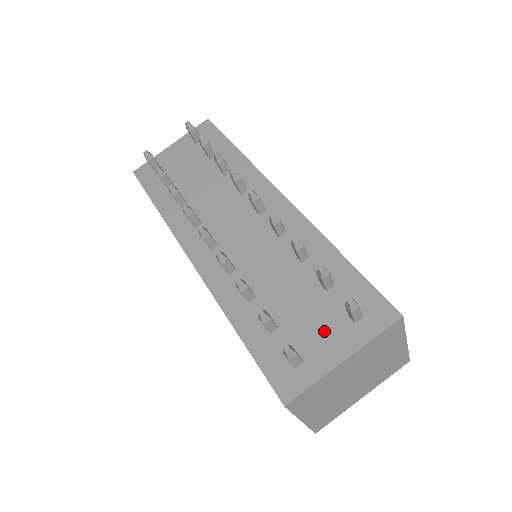
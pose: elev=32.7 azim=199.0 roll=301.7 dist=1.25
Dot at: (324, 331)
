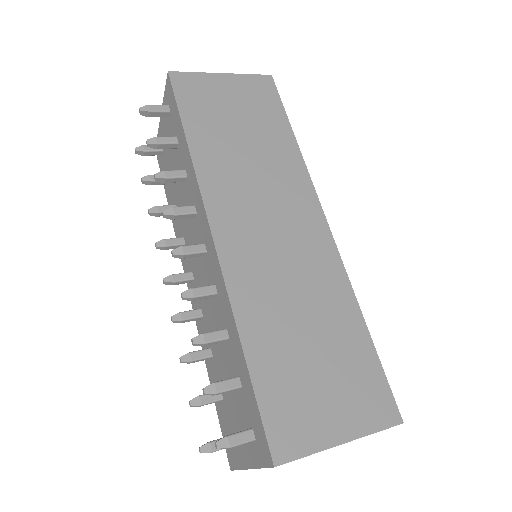
Dot at: (240, 430)
